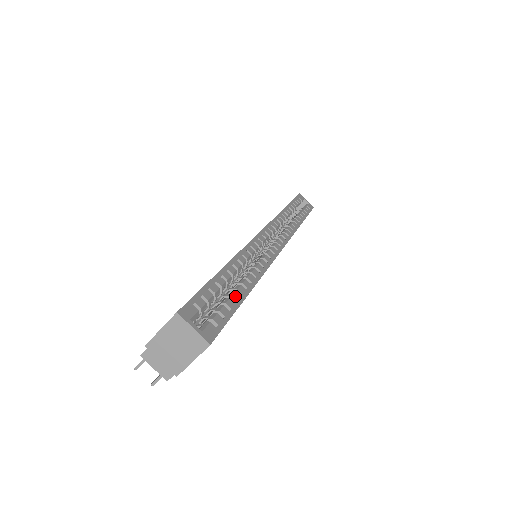
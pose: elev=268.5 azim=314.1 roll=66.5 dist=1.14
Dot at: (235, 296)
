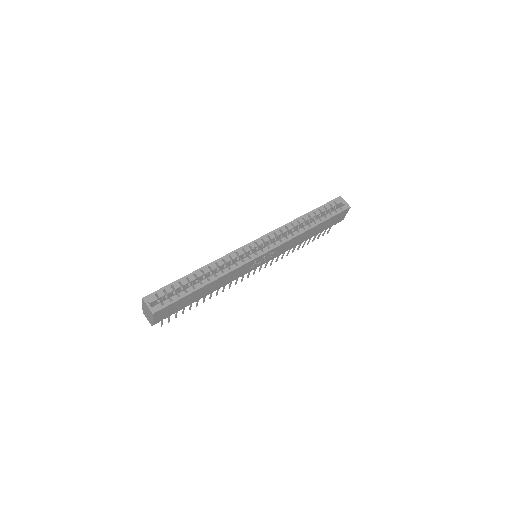
Dot at: (189, 289)
